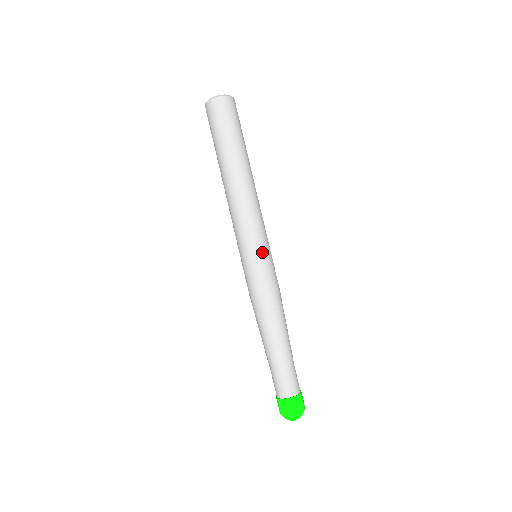
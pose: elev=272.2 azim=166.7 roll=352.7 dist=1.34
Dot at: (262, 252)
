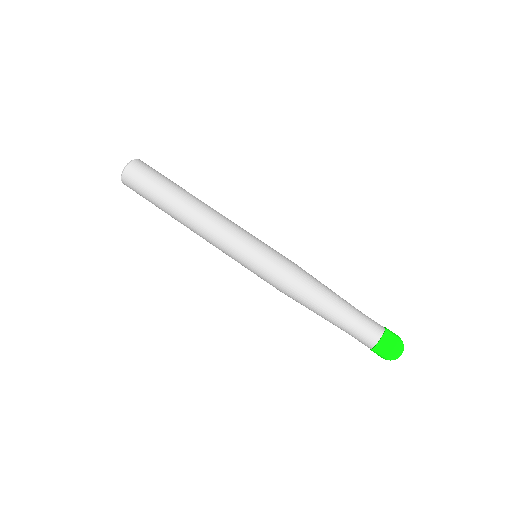
Dot at: (259, 245)
